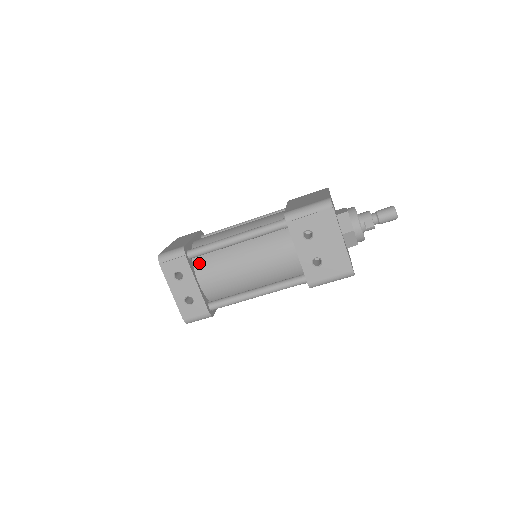
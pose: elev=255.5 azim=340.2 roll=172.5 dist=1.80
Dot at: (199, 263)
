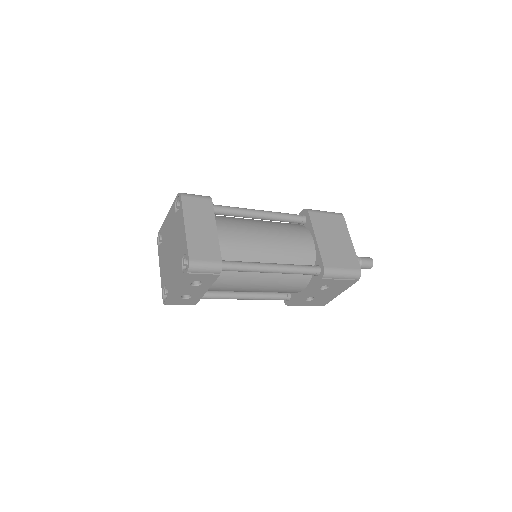
Dot at: (220, 273)
